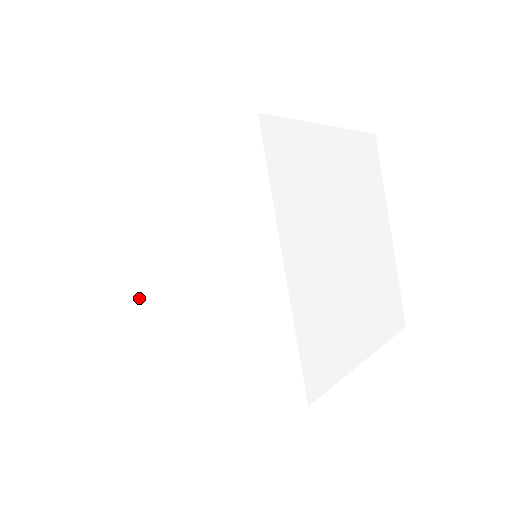
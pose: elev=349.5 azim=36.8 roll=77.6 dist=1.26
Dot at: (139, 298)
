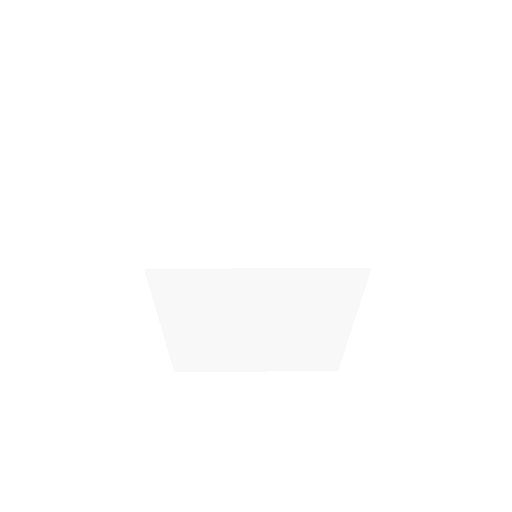
Dot at: occluded
